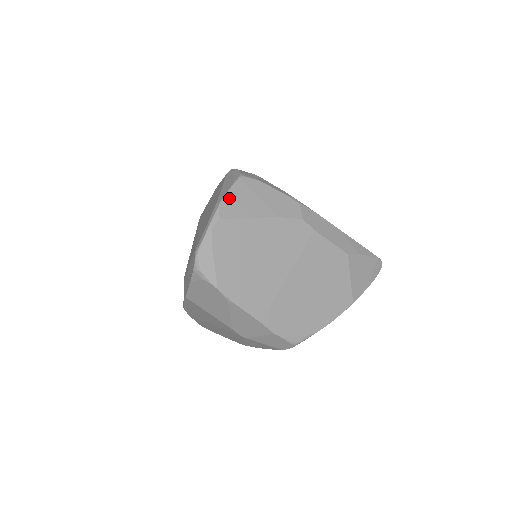
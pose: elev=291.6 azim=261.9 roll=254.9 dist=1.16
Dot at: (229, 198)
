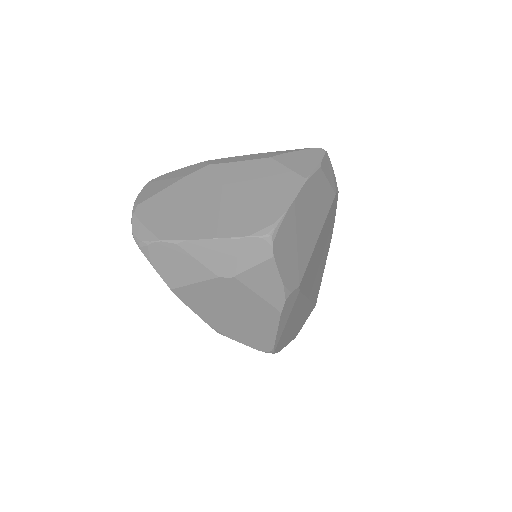
Dot at: (142, 193)
